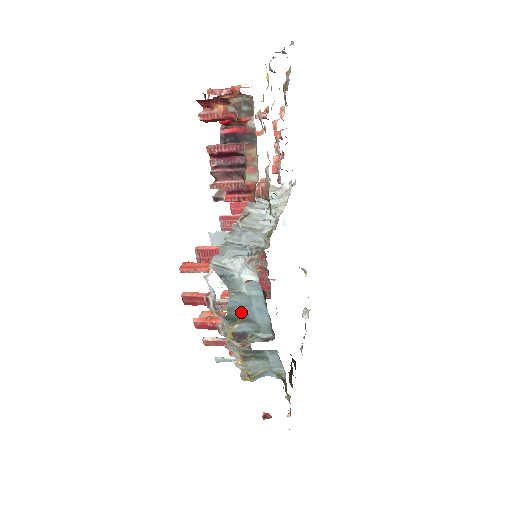
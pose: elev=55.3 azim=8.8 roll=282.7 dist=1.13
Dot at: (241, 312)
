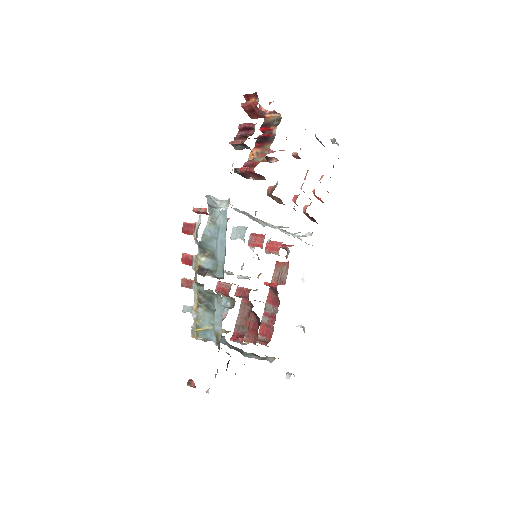
Dot at: (210, 243)
